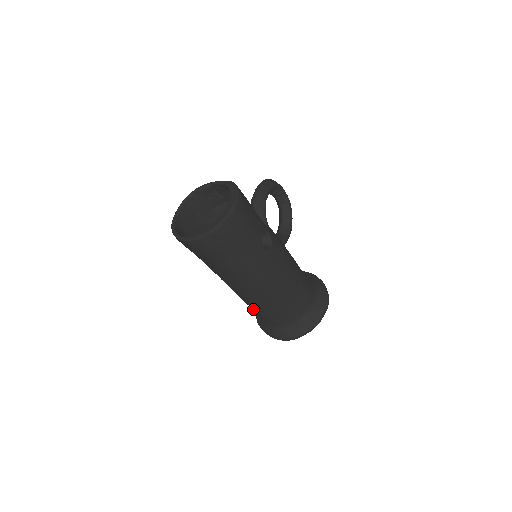
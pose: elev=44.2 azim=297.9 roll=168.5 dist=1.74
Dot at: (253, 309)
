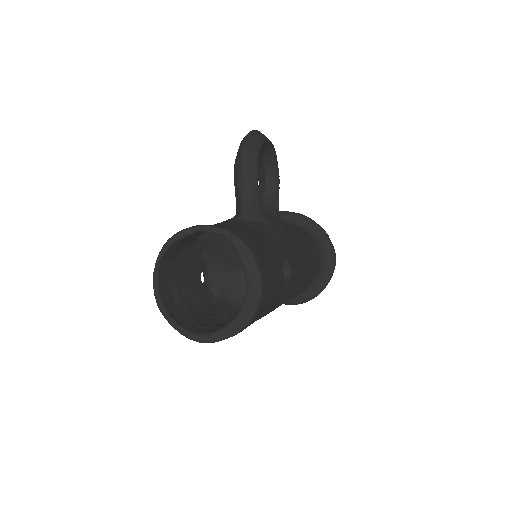
Dot at: occluded
